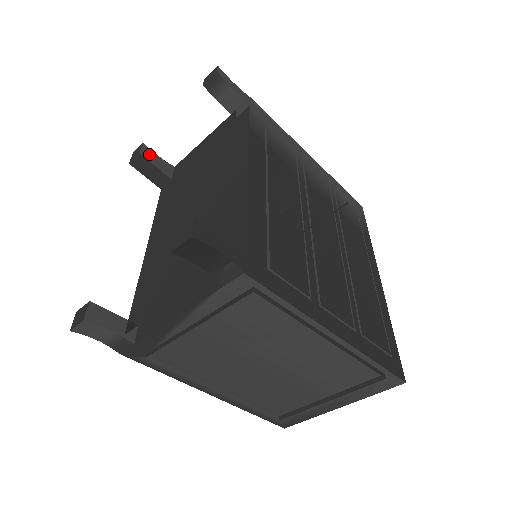
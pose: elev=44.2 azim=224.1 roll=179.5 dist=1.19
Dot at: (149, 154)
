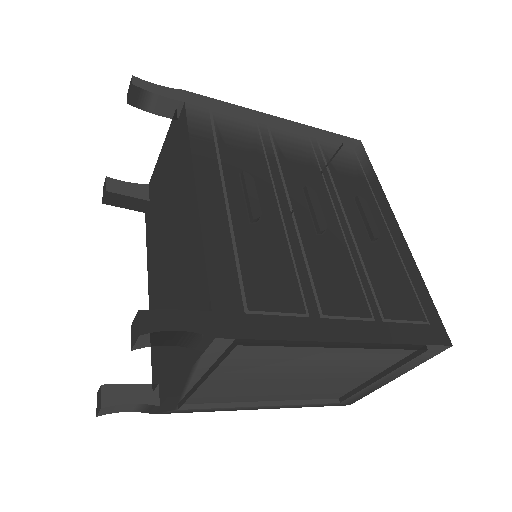
Dot at: (116, 186)
